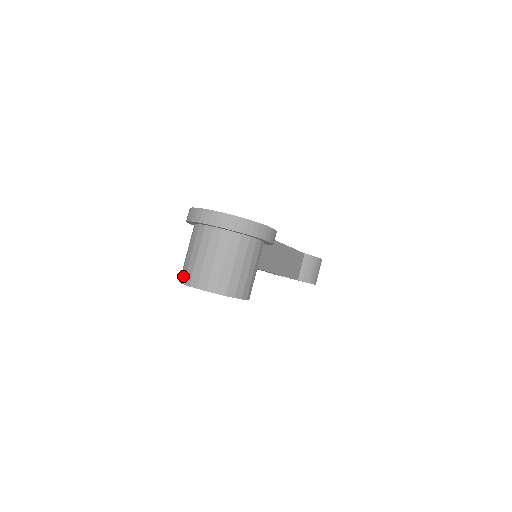
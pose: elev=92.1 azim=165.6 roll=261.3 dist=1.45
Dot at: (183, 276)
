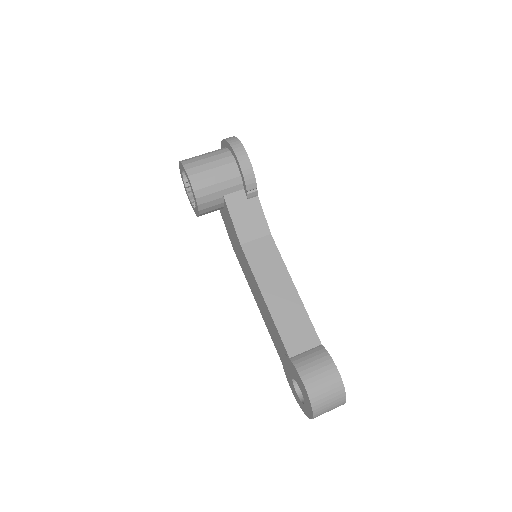
Dot at: occluded
